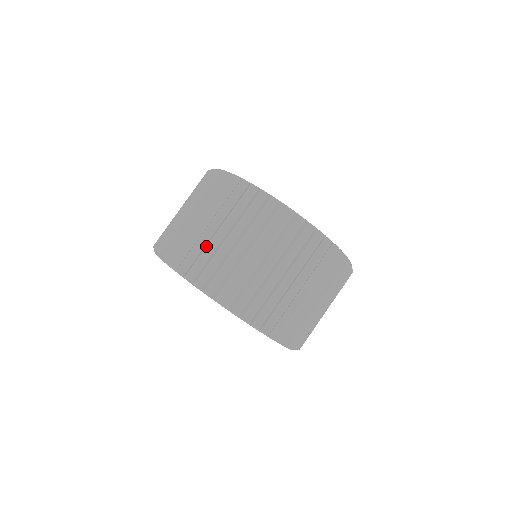
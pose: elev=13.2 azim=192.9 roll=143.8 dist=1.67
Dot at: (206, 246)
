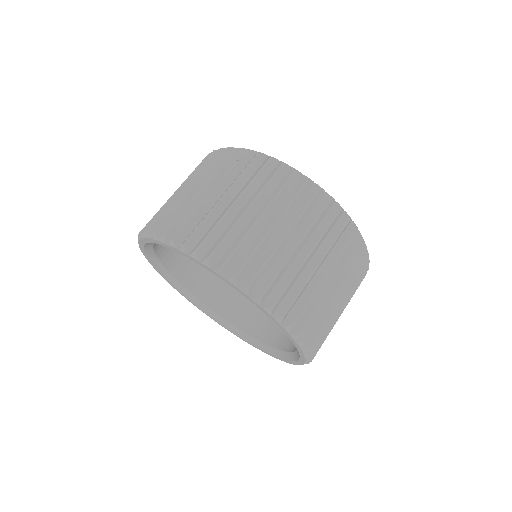
Dot at: (172, 203)
